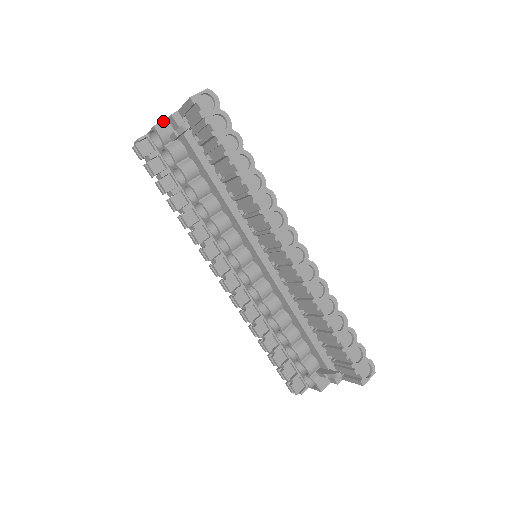
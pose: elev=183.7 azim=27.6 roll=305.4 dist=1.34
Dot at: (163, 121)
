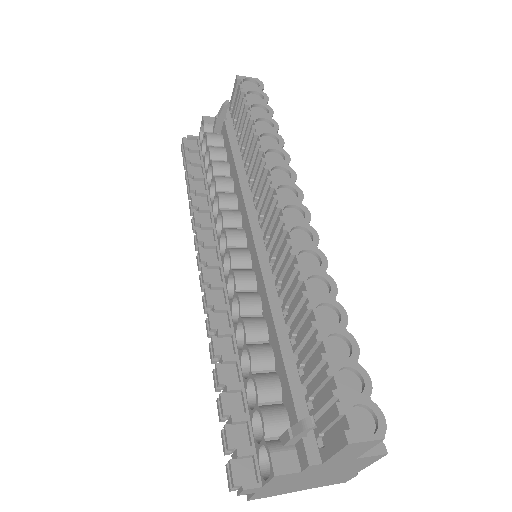
Dot at: (213, 117)
